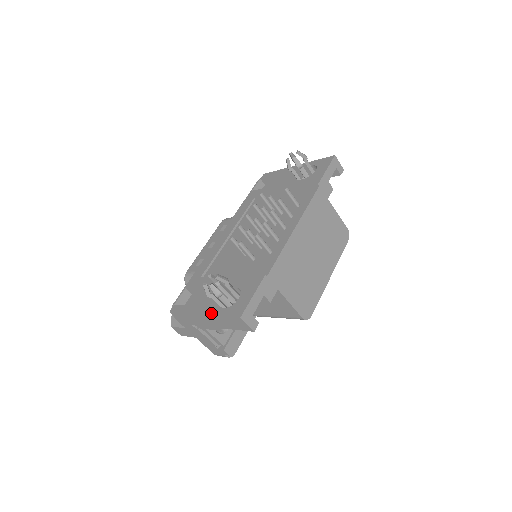
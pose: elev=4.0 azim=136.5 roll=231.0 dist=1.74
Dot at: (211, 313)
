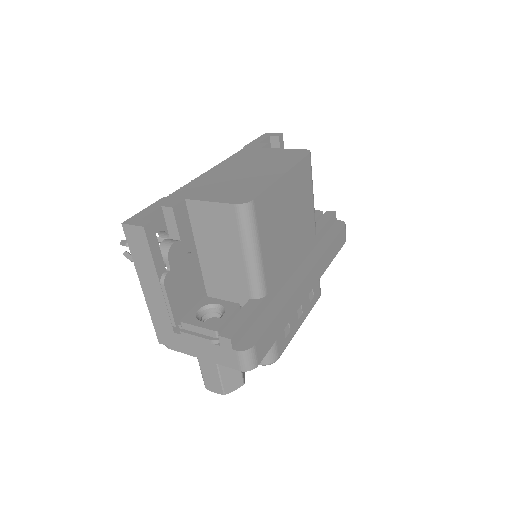
Dot at: (138, 272)
